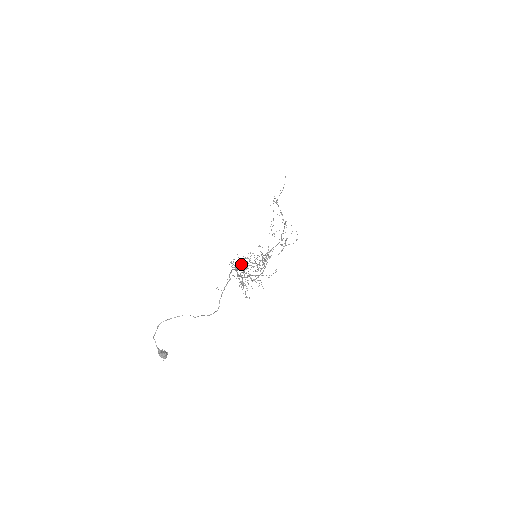
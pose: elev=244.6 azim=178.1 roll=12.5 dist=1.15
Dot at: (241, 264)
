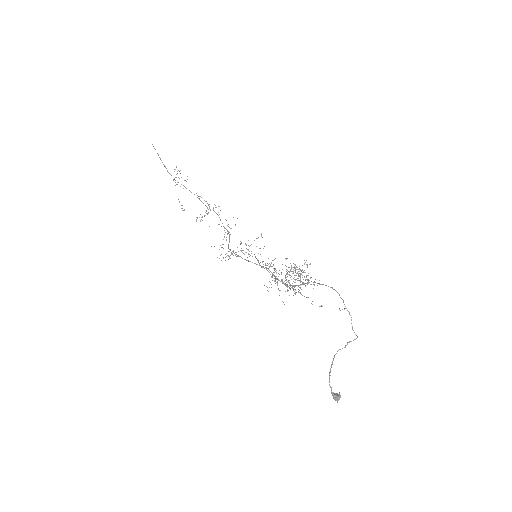
Dot at: occluded
